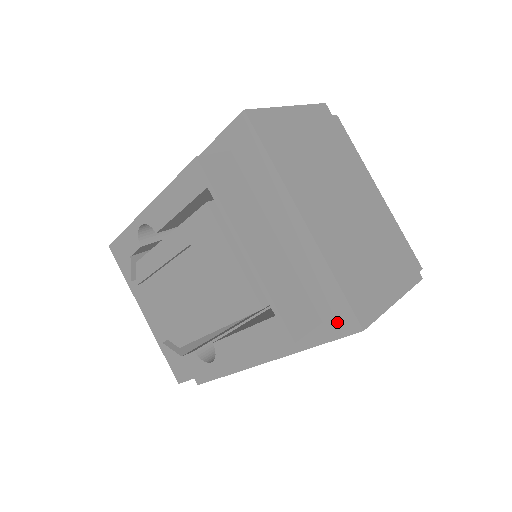
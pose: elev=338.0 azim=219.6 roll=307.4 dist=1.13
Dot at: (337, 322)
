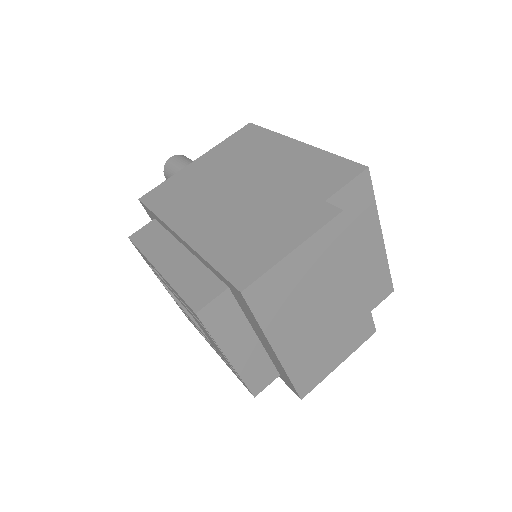
Dot at: (288, 384)
